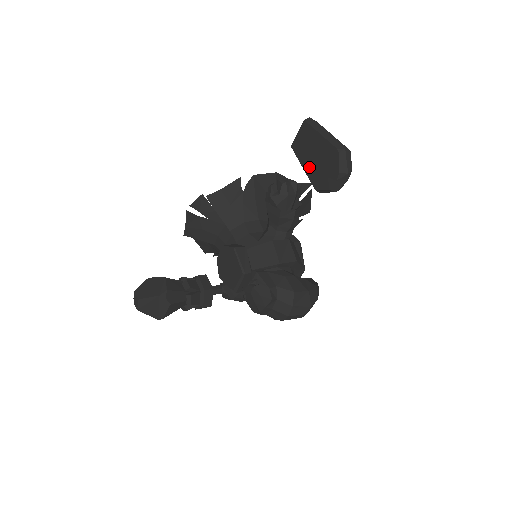
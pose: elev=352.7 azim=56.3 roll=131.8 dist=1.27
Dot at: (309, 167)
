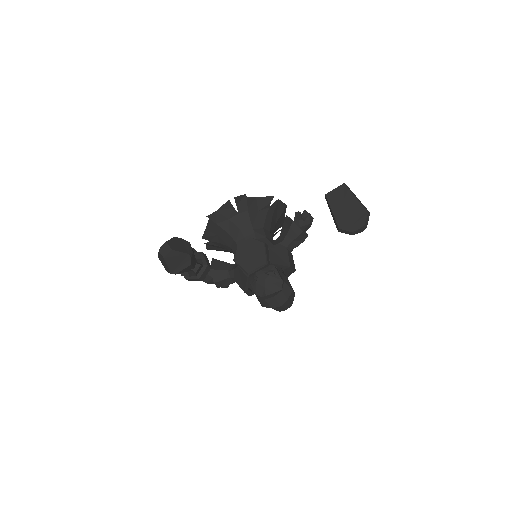
Dot at: (338, 213)
